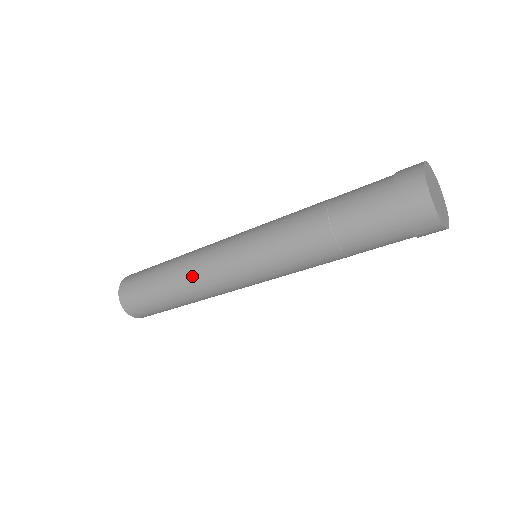
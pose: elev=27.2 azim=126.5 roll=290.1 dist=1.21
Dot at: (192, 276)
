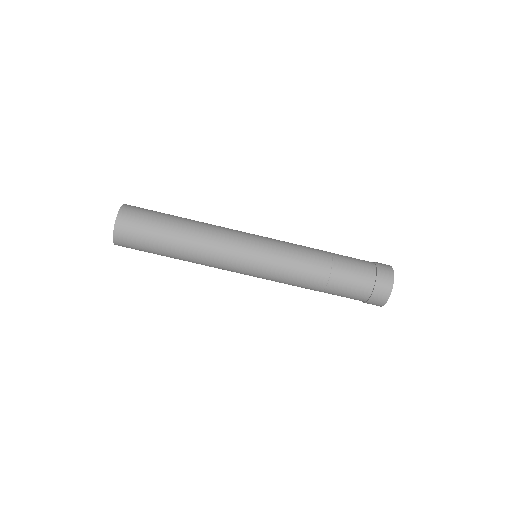
Dot at: (206, 249)
